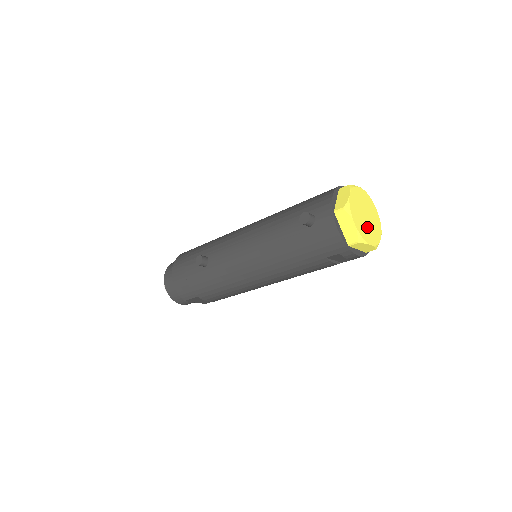
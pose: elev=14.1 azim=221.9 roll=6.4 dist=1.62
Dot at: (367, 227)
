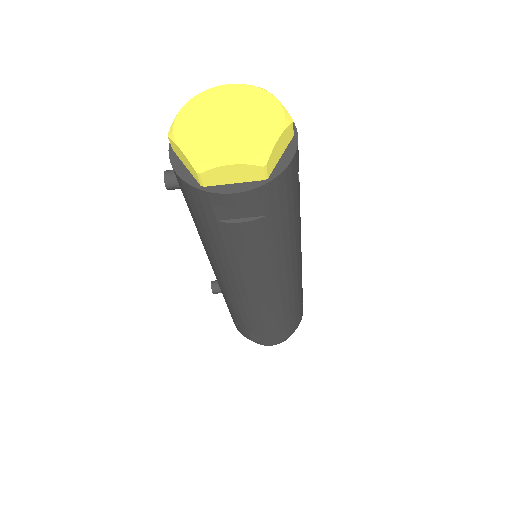
Dot at: (226, 139)
